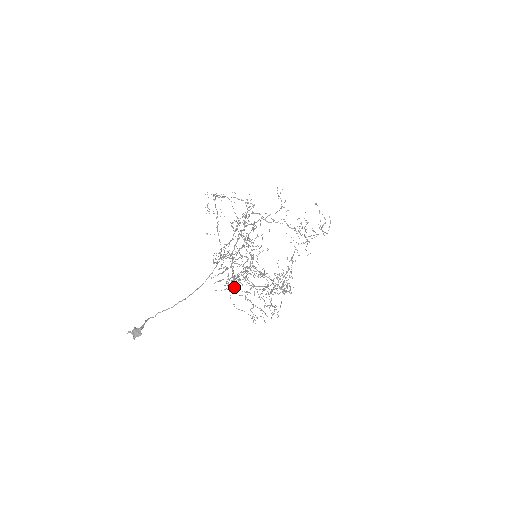
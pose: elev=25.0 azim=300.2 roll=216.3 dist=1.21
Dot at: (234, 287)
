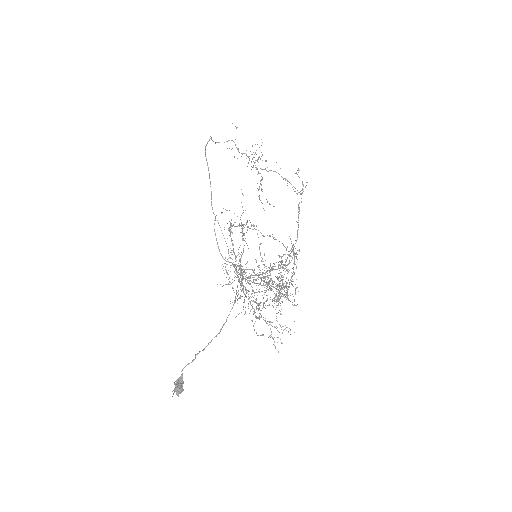
Dot at: occluded
